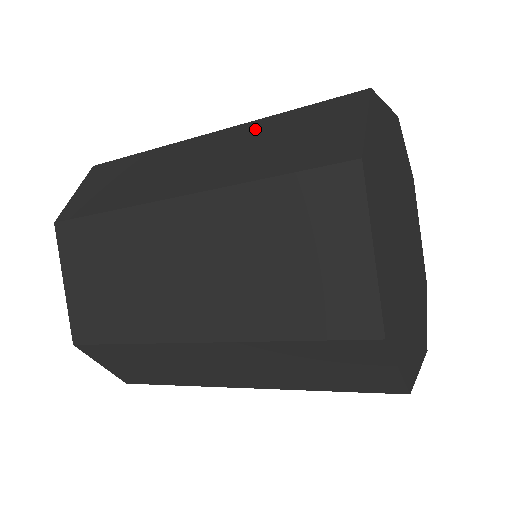
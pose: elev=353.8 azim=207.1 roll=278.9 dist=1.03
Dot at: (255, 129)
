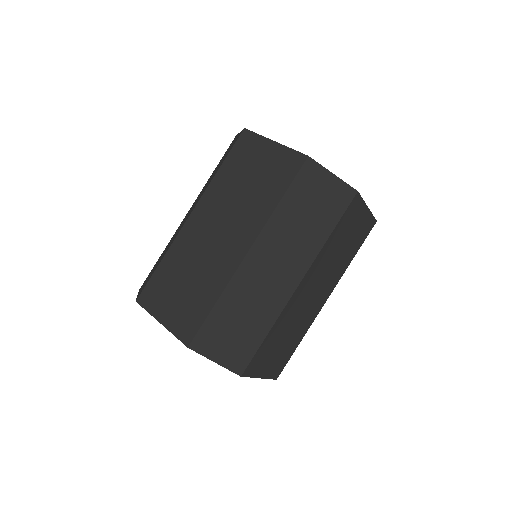
Dot at: (205, 185)
